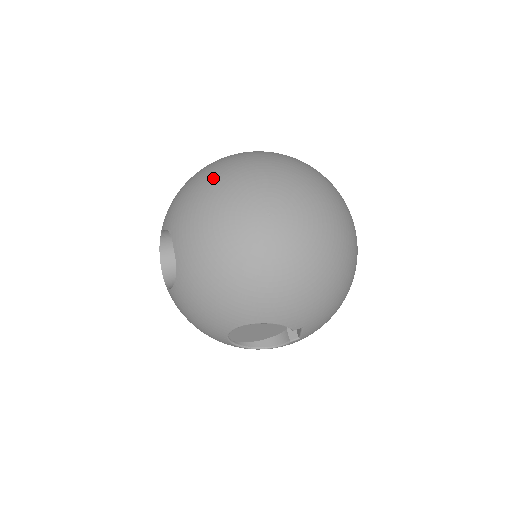
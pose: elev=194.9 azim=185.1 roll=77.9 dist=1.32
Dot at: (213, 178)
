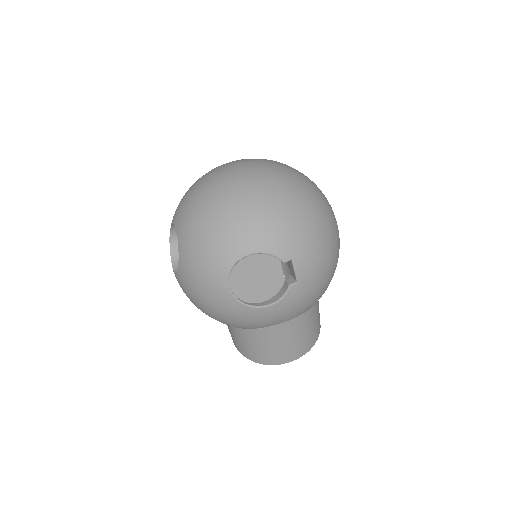
Dot at: occluded
